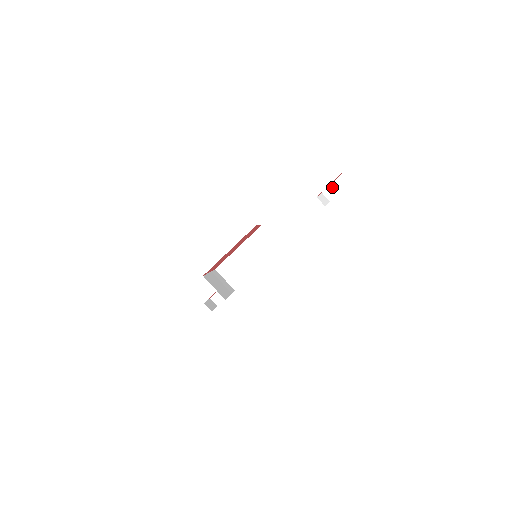
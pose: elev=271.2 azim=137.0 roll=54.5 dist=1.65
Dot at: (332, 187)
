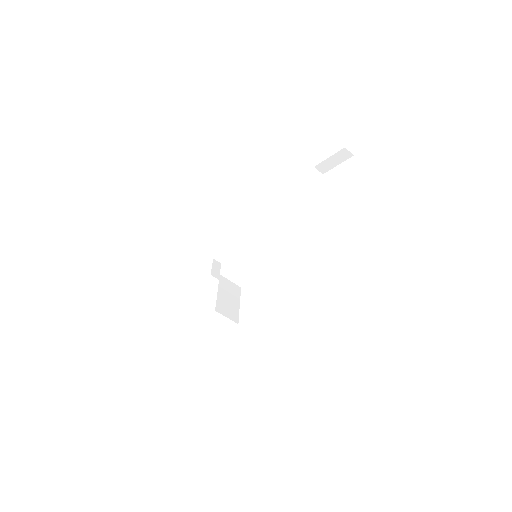
Dot at: (325, 163)
